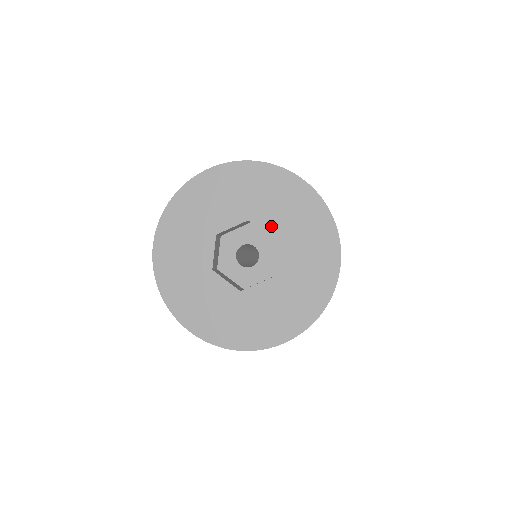
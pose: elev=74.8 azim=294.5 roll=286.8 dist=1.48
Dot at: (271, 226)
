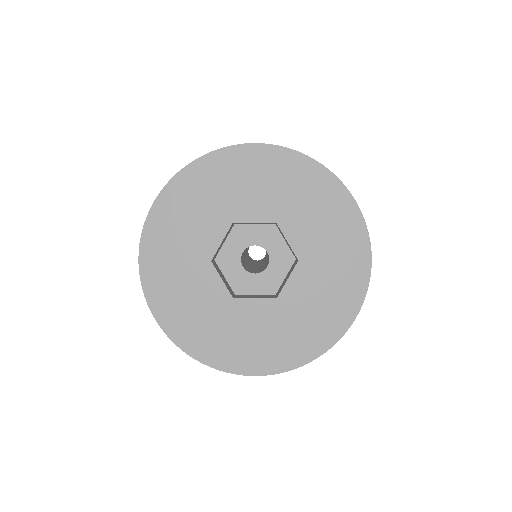
Dot at: (299, 240)
